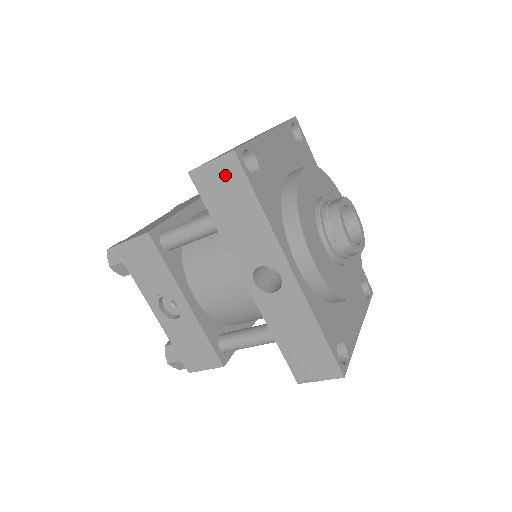
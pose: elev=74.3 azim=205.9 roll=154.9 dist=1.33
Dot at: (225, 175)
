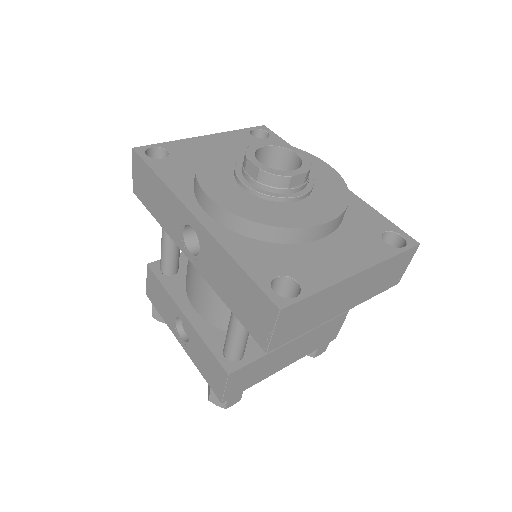
Dot at: (139, 172)
